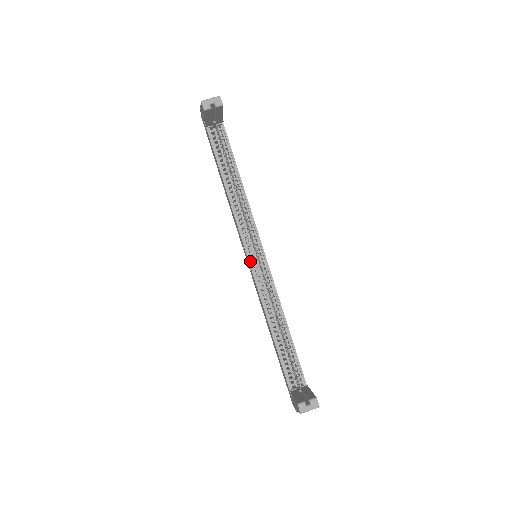
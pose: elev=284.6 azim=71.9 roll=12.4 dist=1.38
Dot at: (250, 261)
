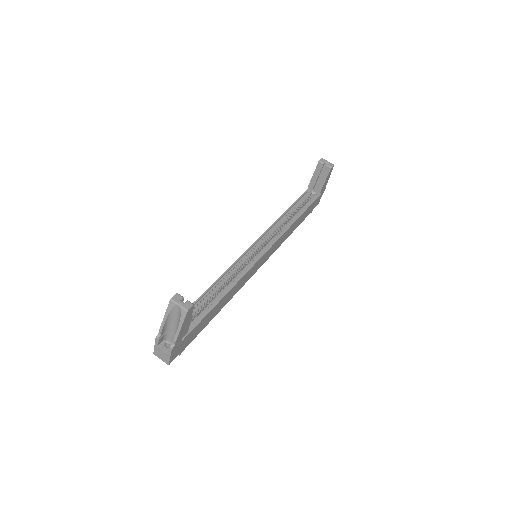
Dot at: (251, 247)
